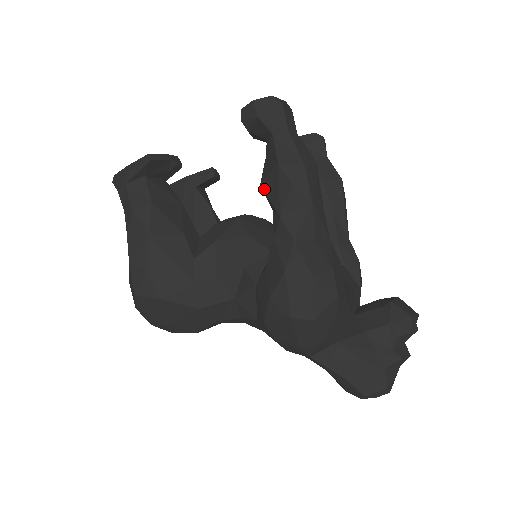
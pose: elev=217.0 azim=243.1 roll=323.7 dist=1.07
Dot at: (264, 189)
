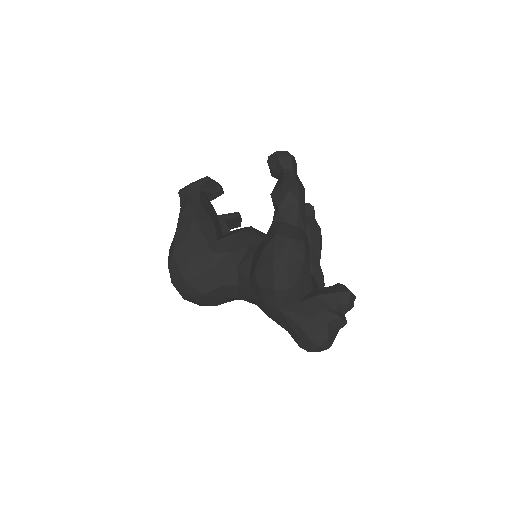
Dot at: (272, 196)
